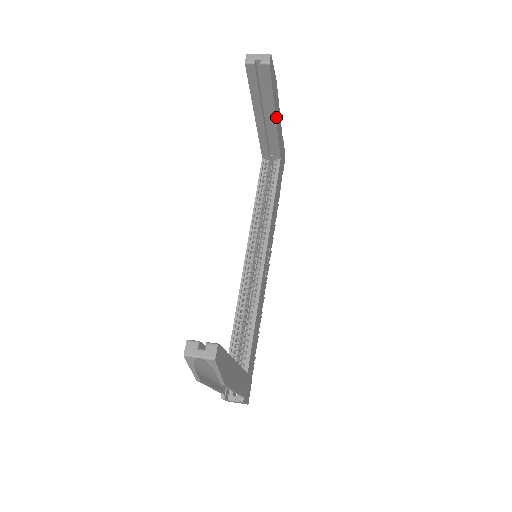
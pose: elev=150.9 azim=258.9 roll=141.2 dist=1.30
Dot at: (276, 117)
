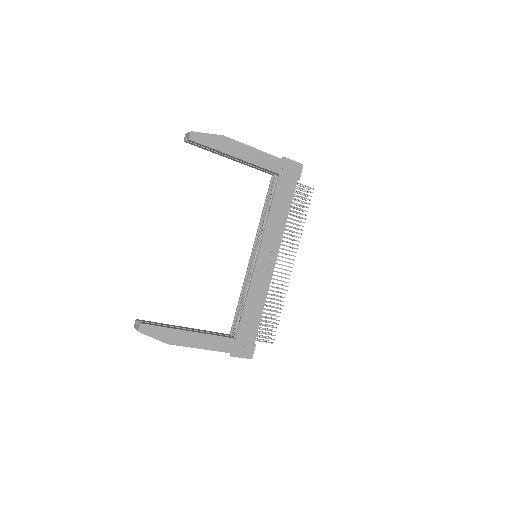
Dot at: (239, 156)
